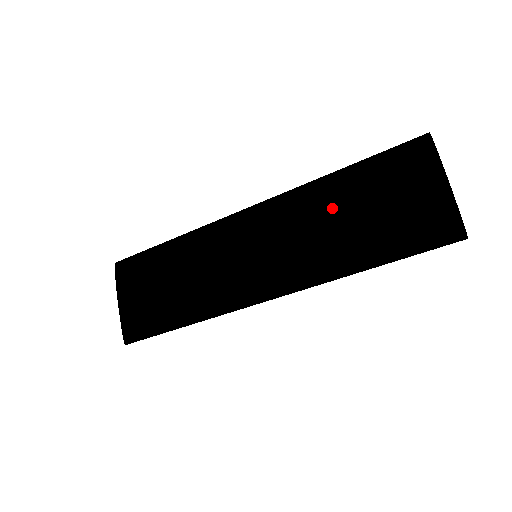
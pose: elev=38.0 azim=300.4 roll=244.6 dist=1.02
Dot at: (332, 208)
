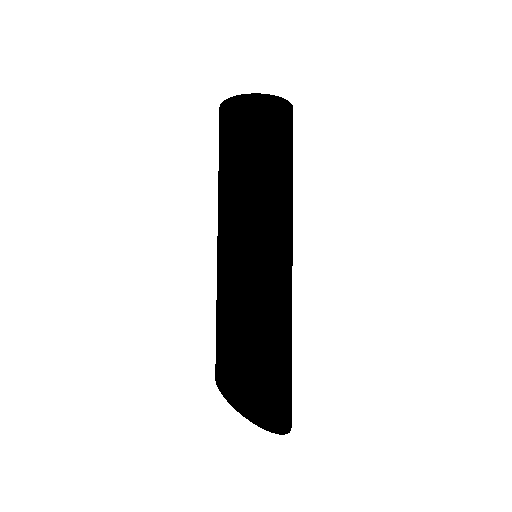
Dot at: (230, 170)
